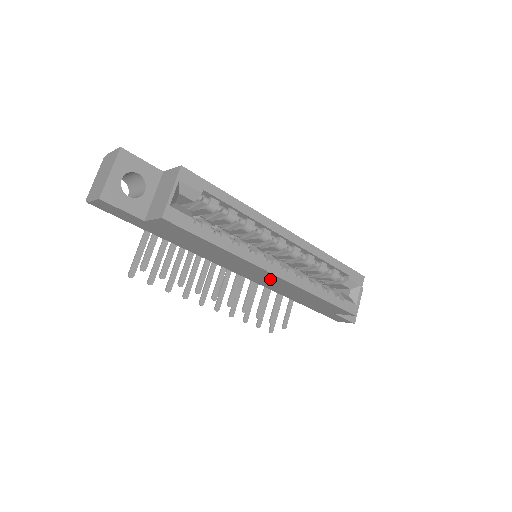
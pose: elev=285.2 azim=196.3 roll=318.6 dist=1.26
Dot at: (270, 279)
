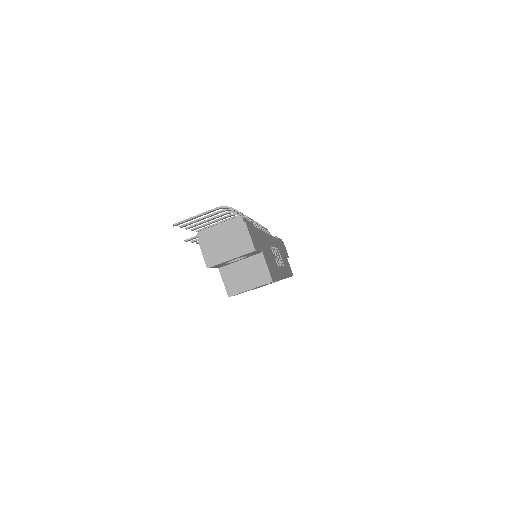
Dot at: occluded
